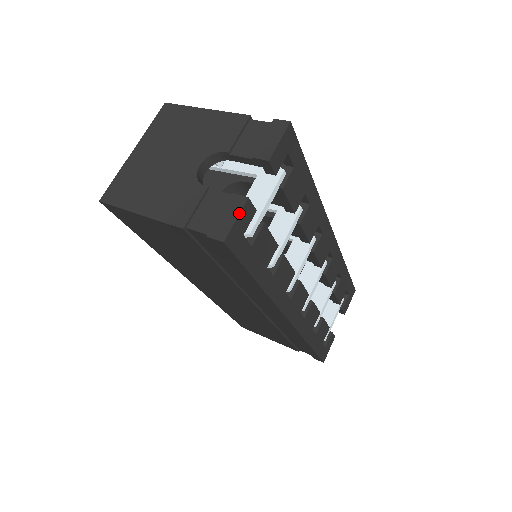
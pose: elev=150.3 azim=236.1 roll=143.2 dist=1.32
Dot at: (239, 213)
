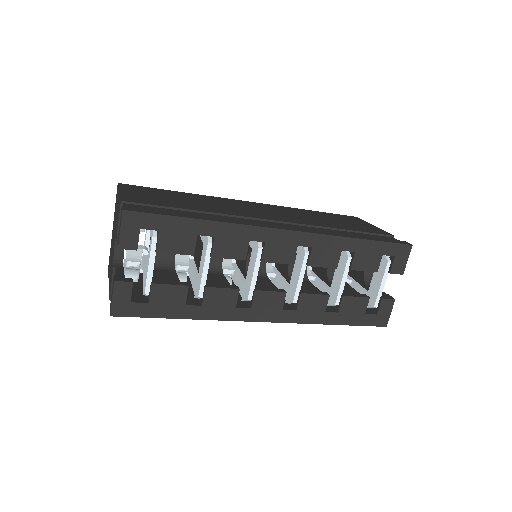
Dot at: (112, 294)
